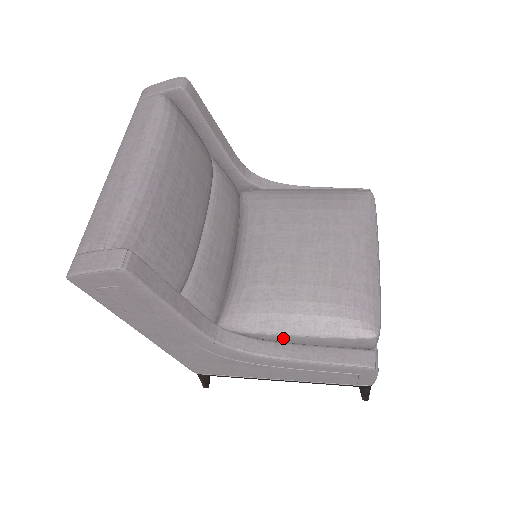
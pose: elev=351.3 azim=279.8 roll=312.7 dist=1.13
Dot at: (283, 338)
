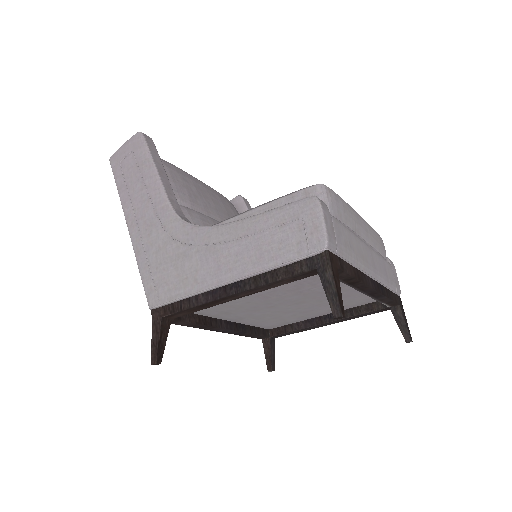
Dot at: occluded
